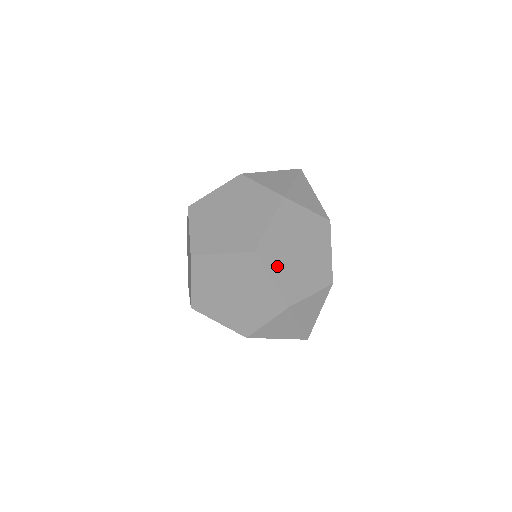
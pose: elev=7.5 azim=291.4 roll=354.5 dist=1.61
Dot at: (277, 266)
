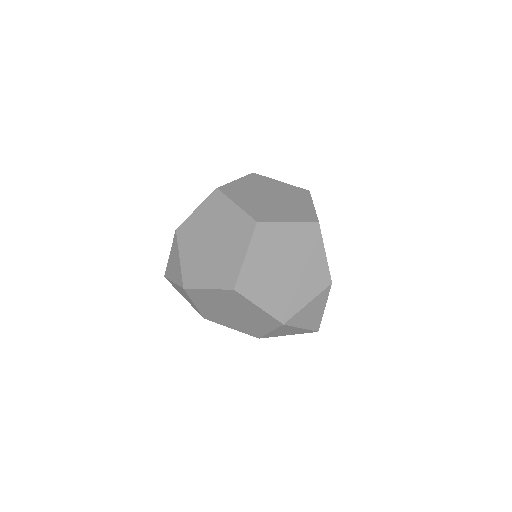
Dot at: occluded
